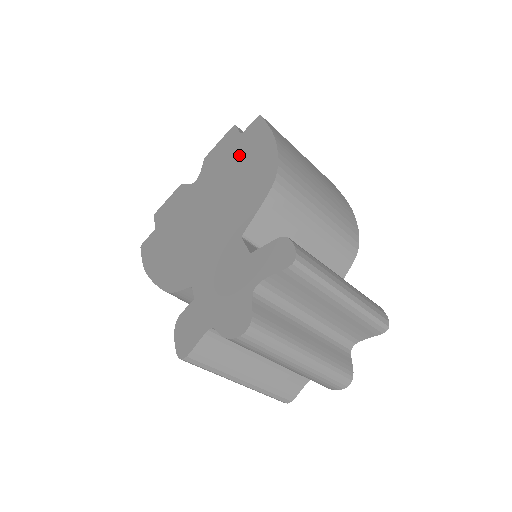
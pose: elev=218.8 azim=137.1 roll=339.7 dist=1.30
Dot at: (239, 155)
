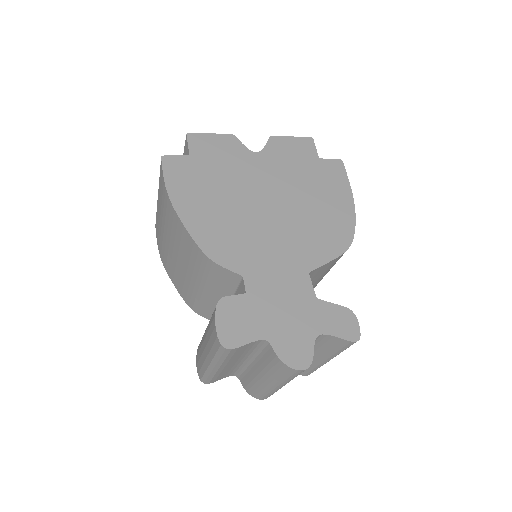
Dot at: (315, 181)
